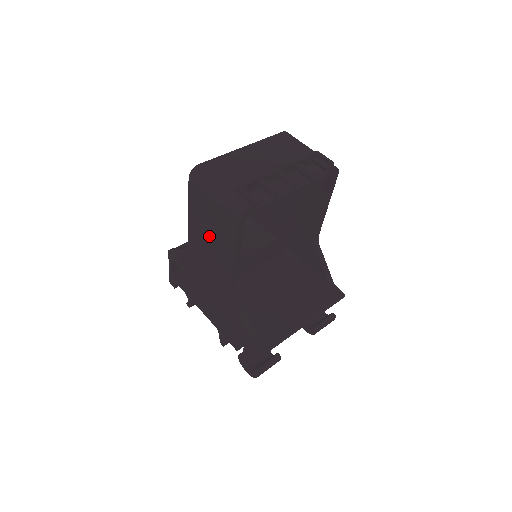
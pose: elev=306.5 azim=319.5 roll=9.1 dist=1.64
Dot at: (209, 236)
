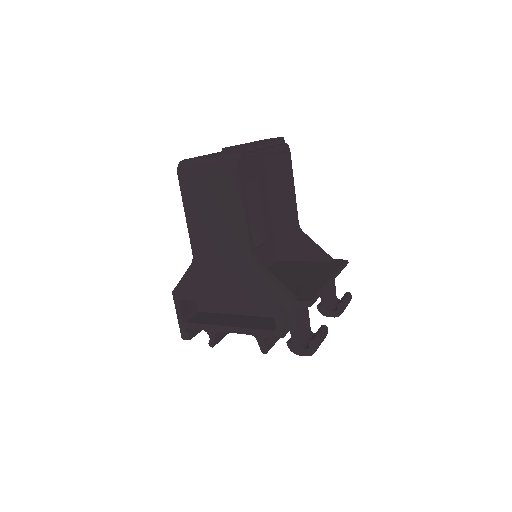
Dot at: (213, 217)
